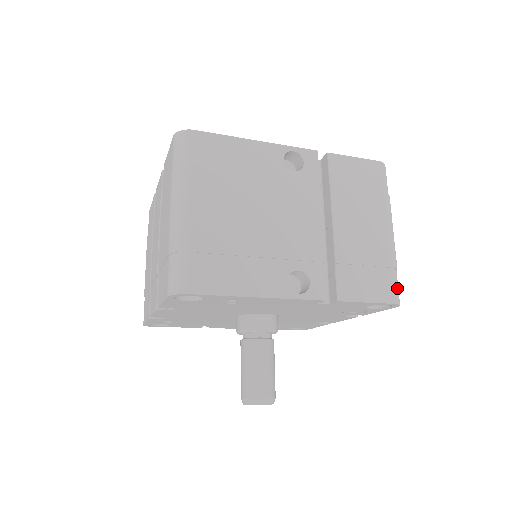
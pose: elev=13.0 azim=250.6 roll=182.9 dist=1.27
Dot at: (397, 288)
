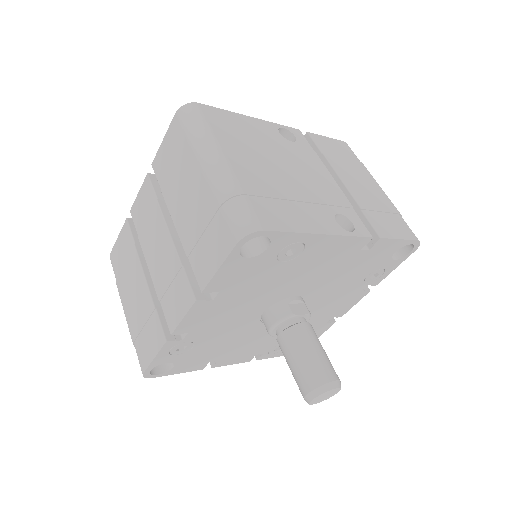
Dot at: (411, 230)
